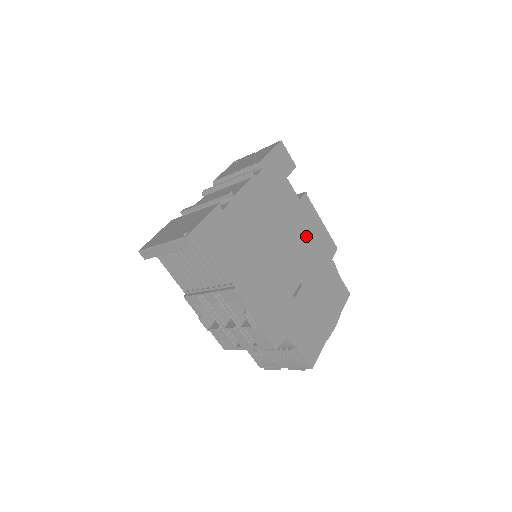
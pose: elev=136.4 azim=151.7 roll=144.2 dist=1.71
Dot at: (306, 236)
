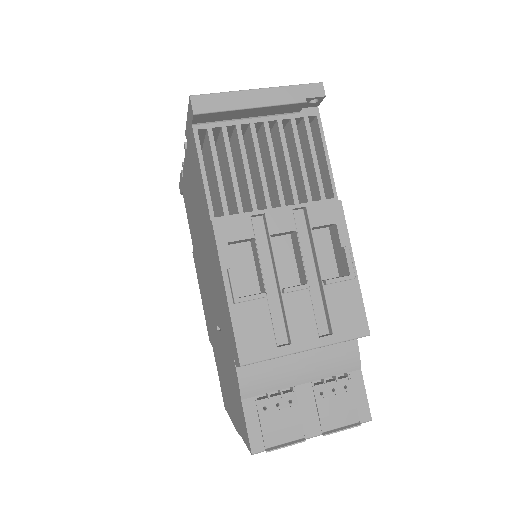
Dot at: occluded
